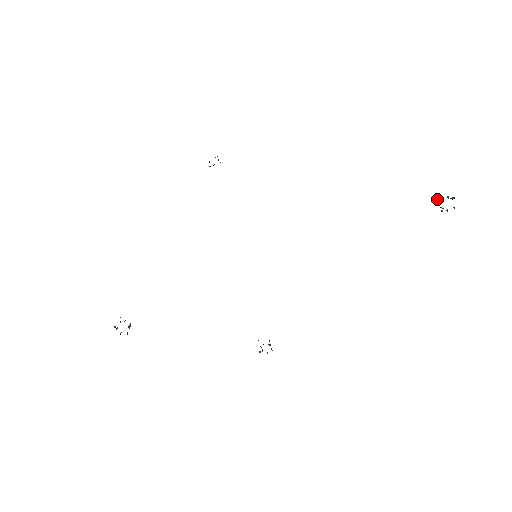
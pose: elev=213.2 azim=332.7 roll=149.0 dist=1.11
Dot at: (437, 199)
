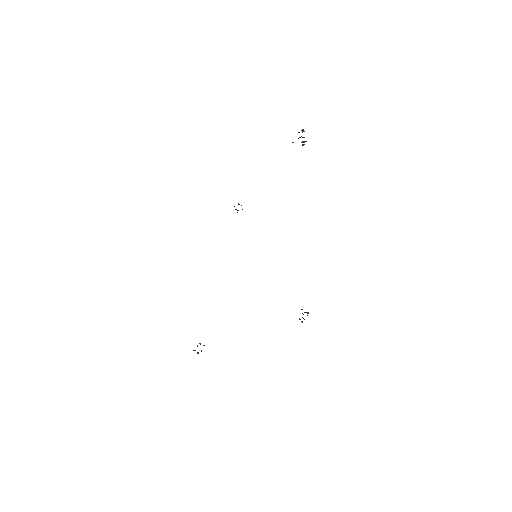
Dot at: occluded
